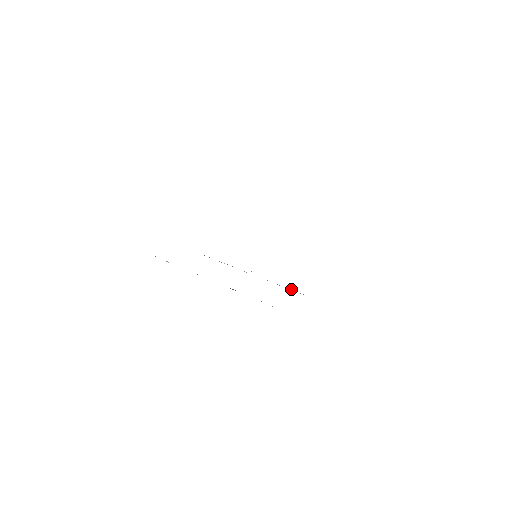
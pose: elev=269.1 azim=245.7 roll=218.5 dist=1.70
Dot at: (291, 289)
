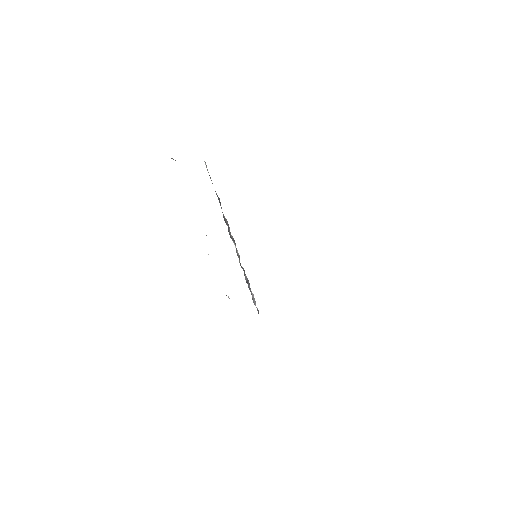
Dot at: (253, 297)
